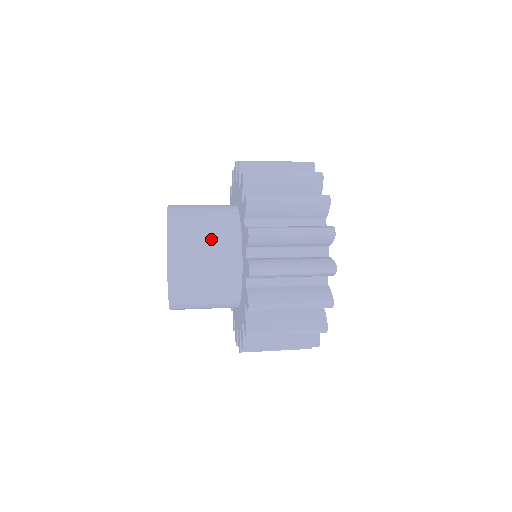
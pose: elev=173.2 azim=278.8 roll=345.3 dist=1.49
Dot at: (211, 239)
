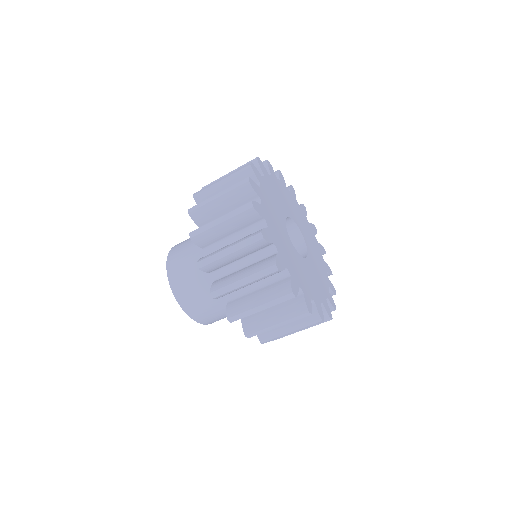
Dot at: (197, 269)
